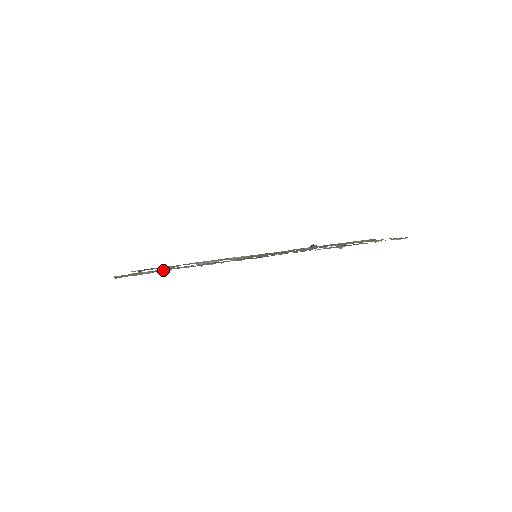
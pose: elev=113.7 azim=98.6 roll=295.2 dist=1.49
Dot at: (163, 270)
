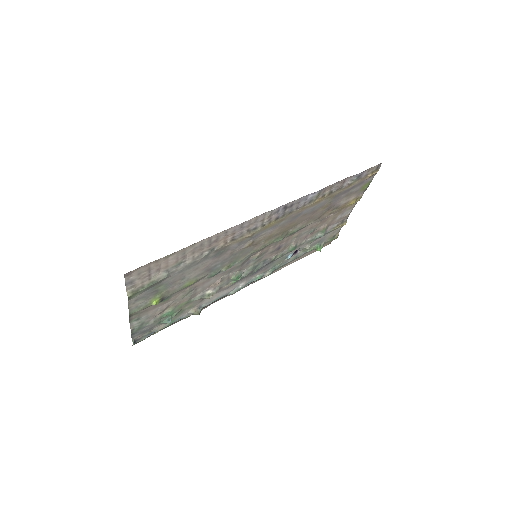
Dot at: (179, 265)
